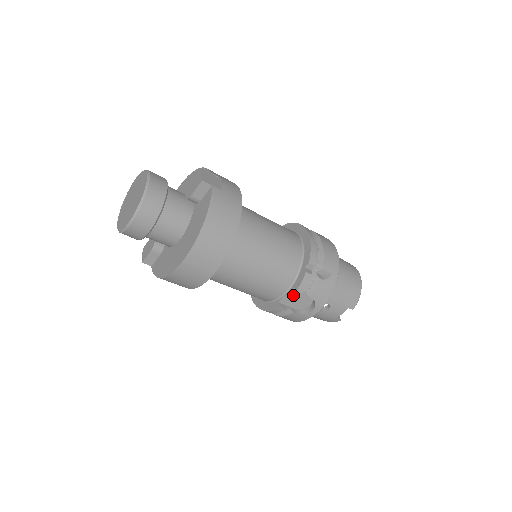
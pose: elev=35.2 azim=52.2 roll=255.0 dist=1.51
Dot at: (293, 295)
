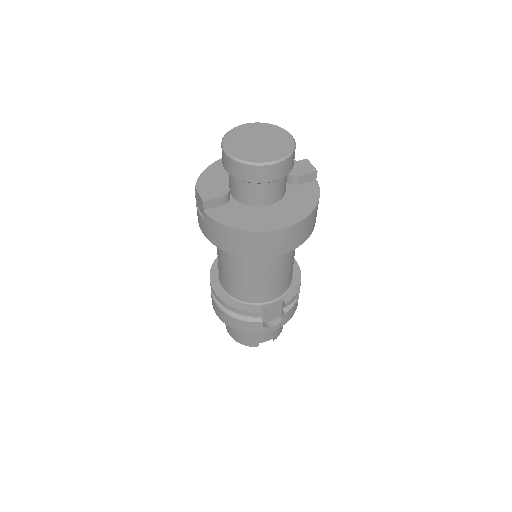
Dot at: (274, 306)
